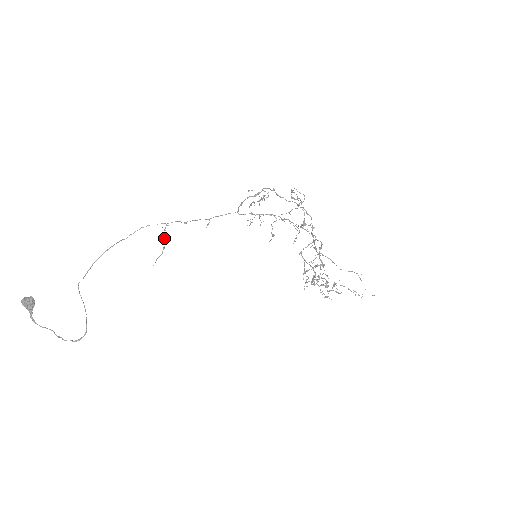
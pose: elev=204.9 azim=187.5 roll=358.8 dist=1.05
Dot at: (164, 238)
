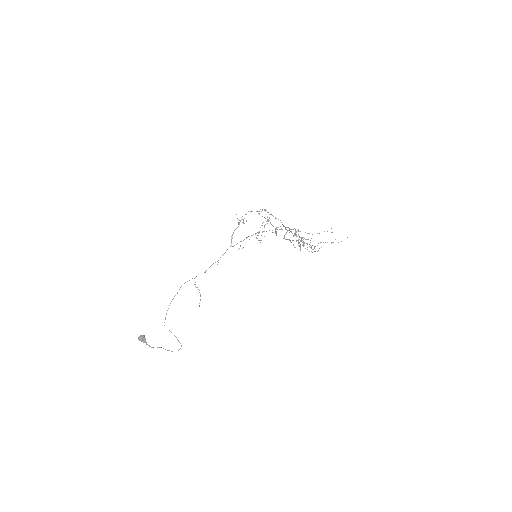
Dot at: occluded
